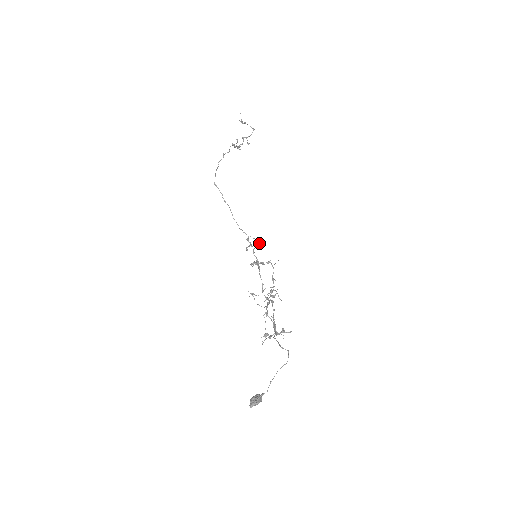
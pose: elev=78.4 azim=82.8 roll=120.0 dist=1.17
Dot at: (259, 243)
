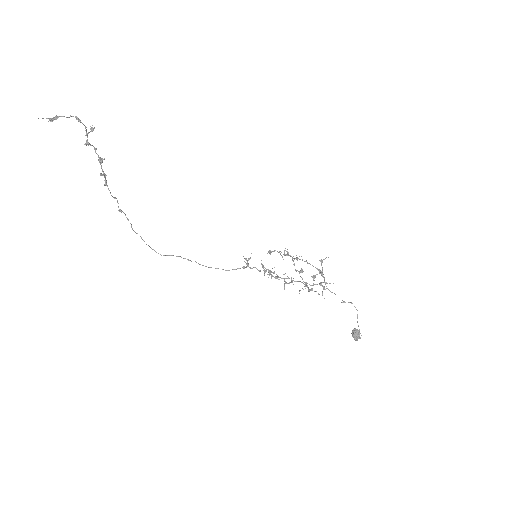
Dot at: occluded
